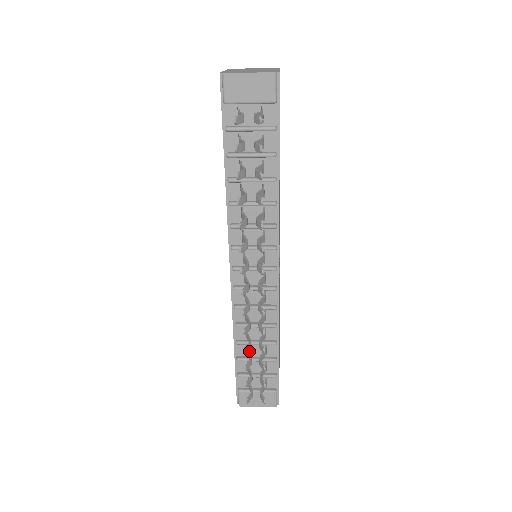
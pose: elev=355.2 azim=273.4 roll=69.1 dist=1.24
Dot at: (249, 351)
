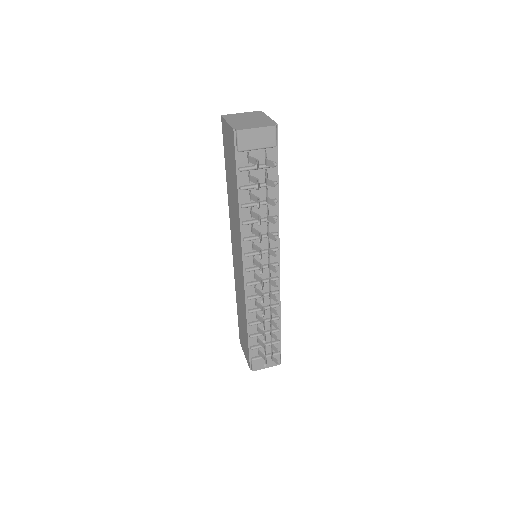
Dot at: occluded
